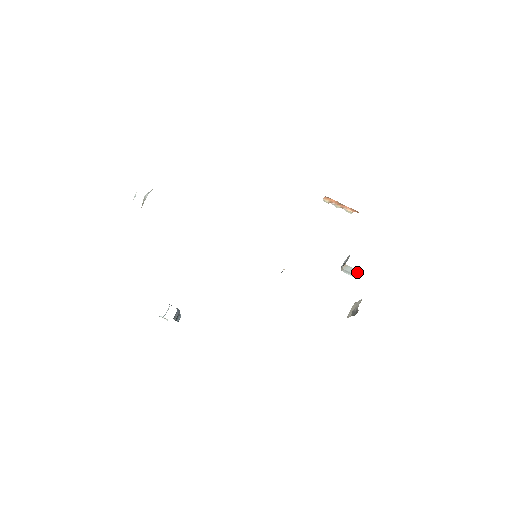
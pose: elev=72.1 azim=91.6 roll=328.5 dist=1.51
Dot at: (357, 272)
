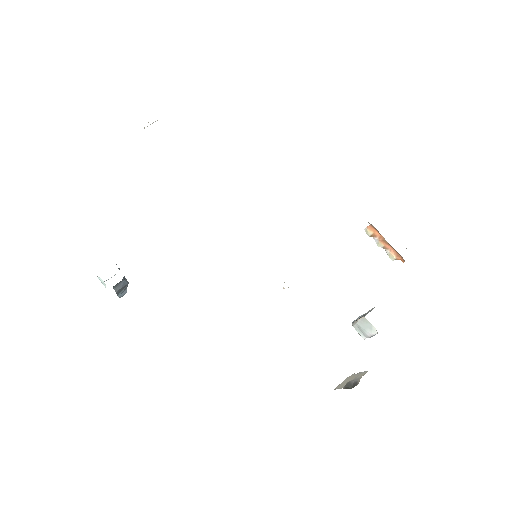
Dot at: (375, 333)
